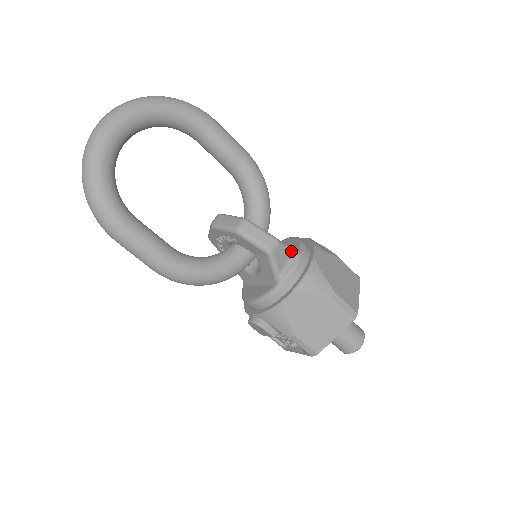
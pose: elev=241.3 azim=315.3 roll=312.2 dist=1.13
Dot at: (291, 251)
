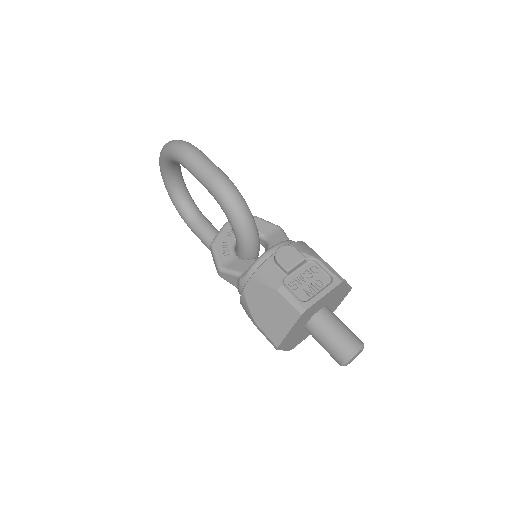
Dot at: occluded
